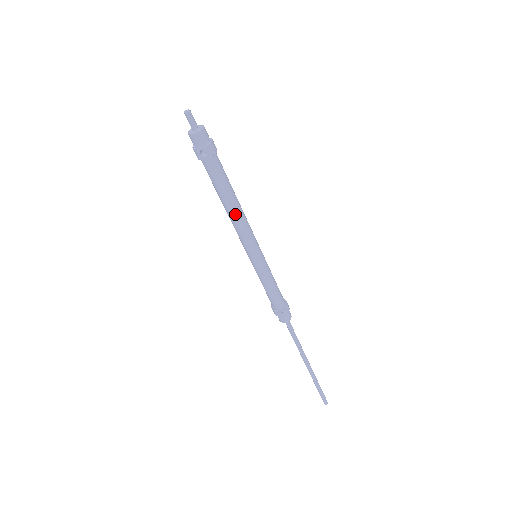
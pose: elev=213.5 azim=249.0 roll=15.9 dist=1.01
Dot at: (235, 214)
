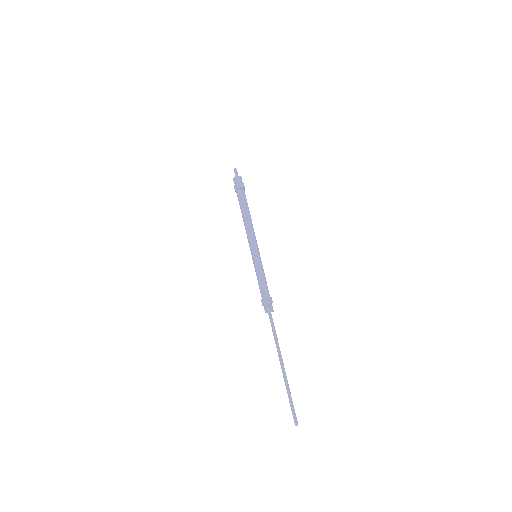
Dot at: (245, 223)
